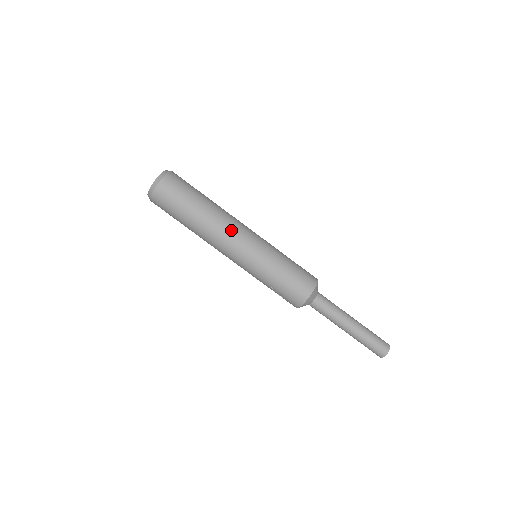
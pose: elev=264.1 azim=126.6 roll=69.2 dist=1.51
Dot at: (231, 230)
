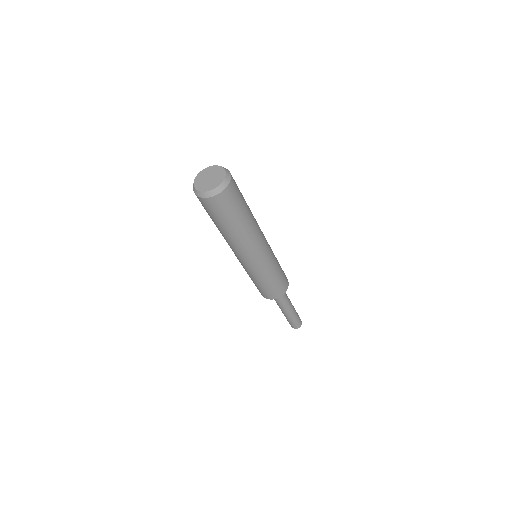
Dot at: (244, 251)
